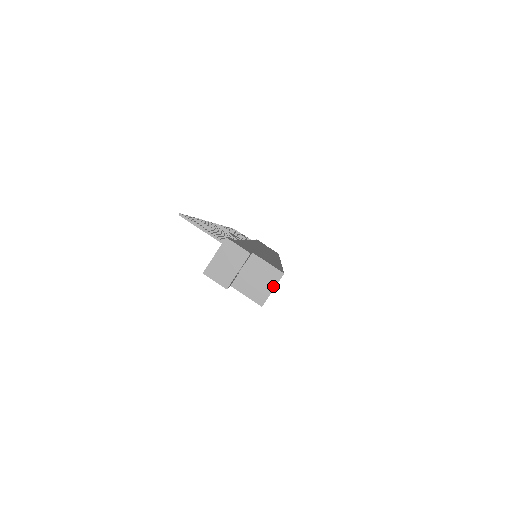
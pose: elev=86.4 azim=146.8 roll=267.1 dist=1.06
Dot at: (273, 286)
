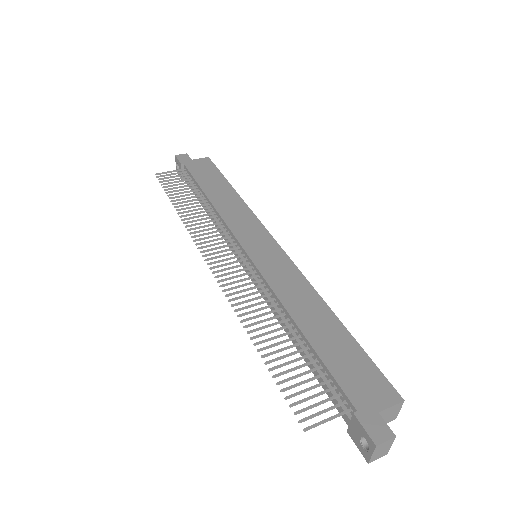
Dot at: (399, 409)
